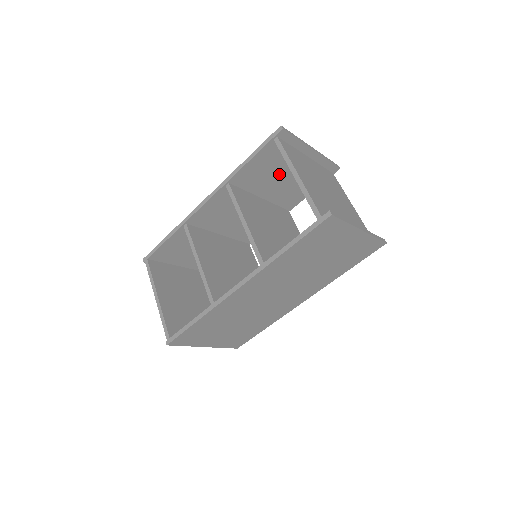
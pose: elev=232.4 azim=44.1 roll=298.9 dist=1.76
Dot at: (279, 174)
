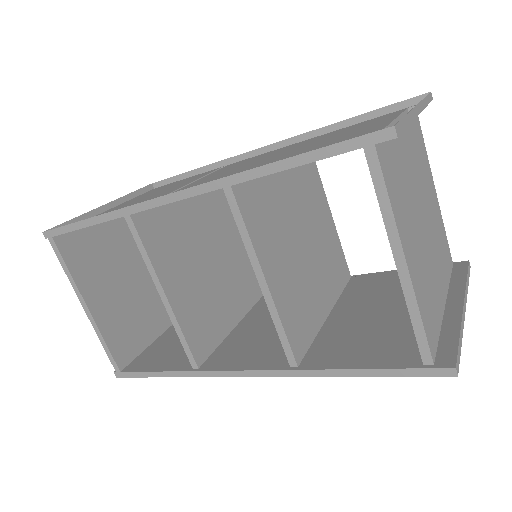
Dot at: (329, 143)
